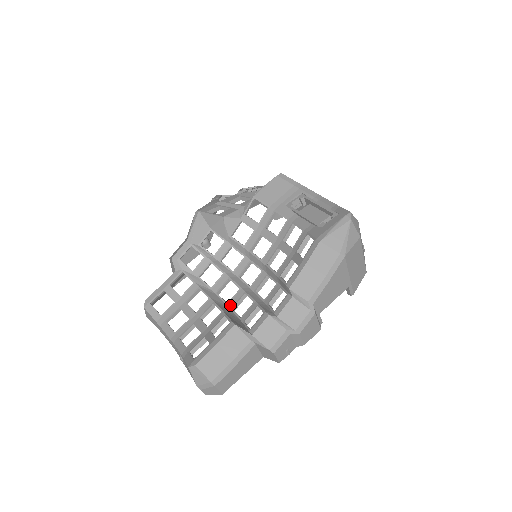
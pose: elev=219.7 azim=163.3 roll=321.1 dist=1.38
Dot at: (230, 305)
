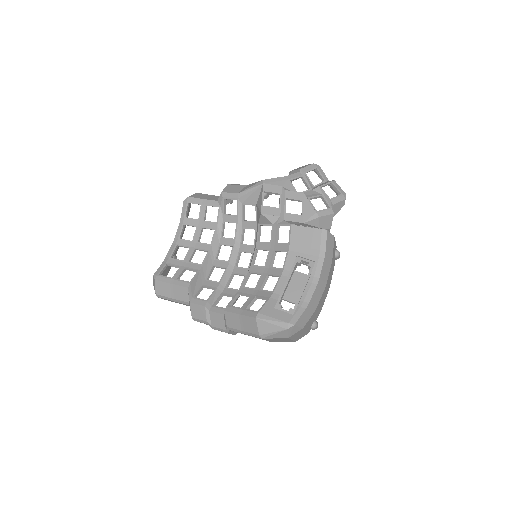
Dot at: (215, 262)
